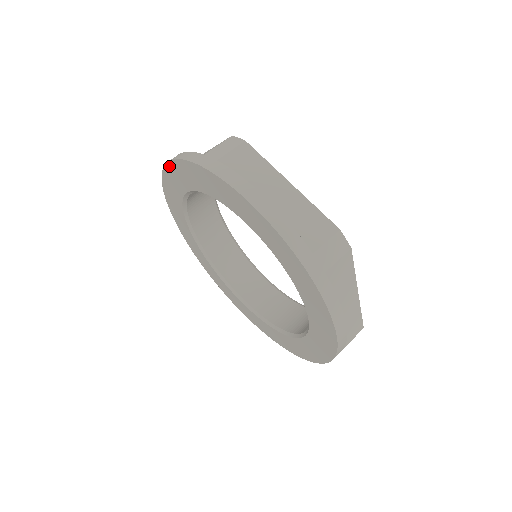
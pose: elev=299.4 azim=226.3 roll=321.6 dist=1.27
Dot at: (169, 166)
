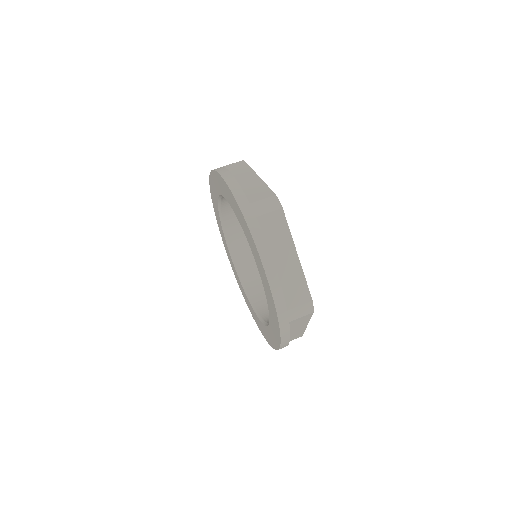
Dot at: (211, 191)
